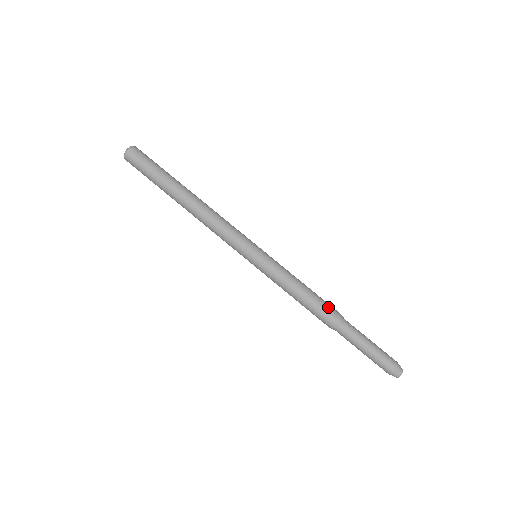
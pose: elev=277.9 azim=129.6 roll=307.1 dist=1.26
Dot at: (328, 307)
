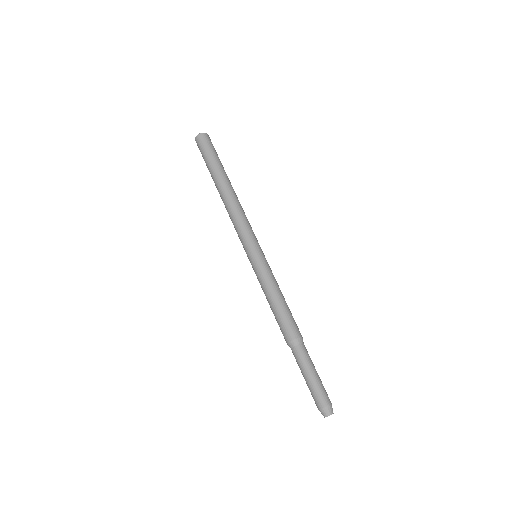
Dot at: (295, 323)
